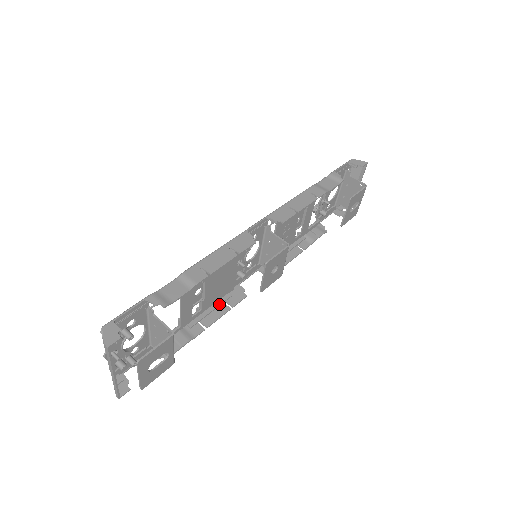
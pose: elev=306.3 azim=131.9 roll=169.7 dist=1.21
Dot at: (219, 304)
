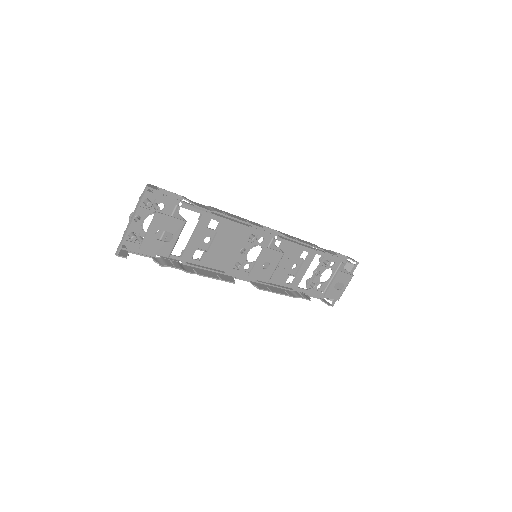
Dot at: (214, 270)
